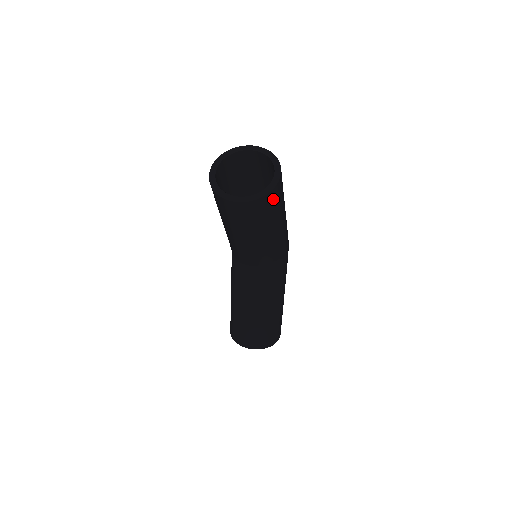
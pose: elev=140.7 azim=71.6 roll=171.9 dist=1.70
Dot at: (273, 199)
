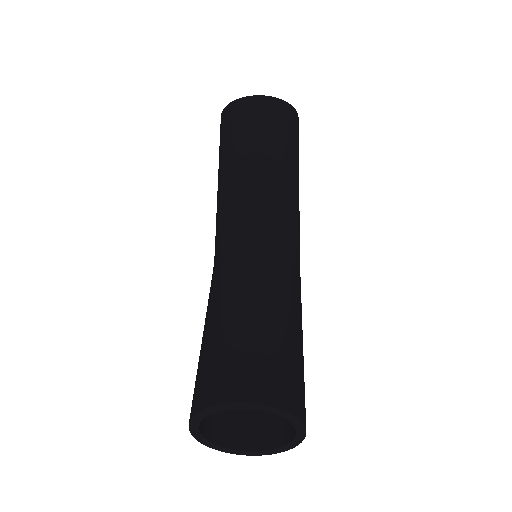
Dot at: (295, 124)
